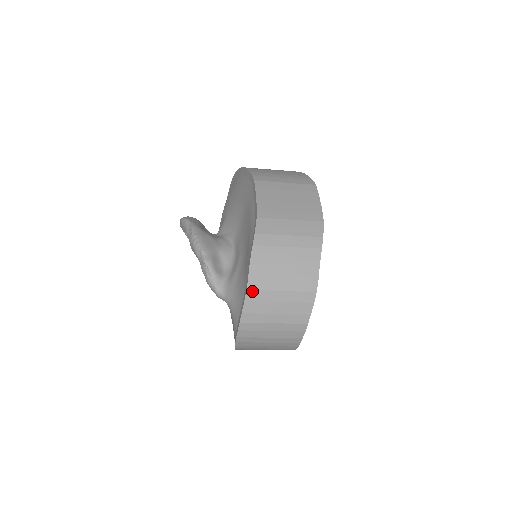
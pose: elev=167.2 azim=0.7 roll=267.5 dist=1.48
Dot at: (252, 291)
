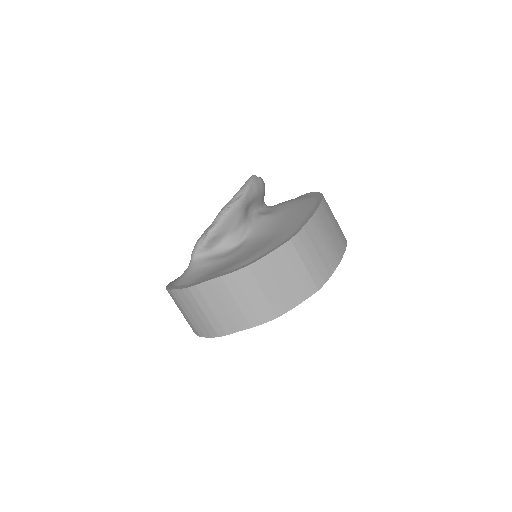
Dot at: (190, 292)
